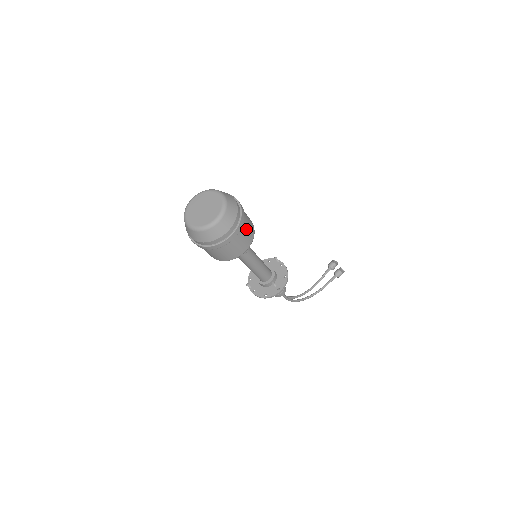
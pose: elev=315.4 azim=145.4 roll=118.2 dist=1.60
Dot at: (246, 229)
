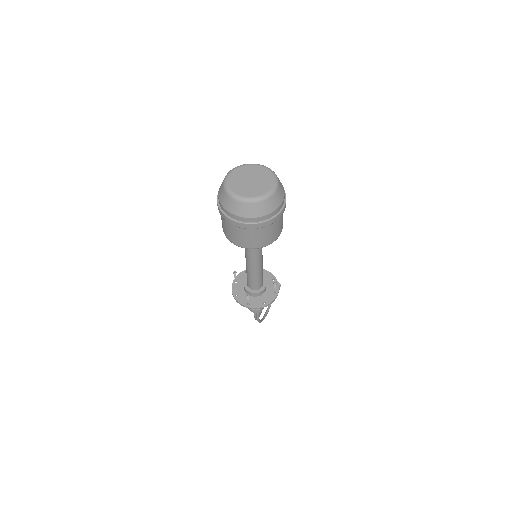
Dot at: occluded
